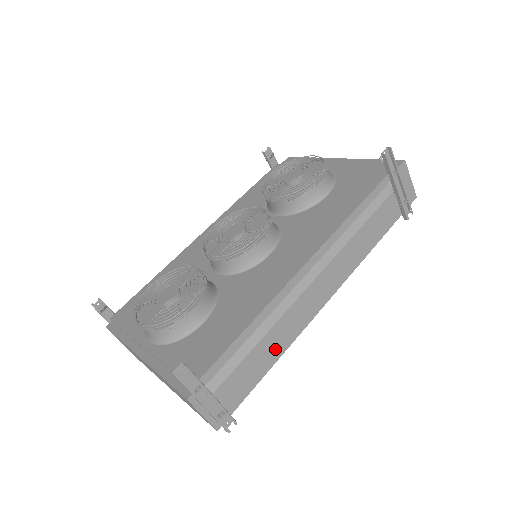
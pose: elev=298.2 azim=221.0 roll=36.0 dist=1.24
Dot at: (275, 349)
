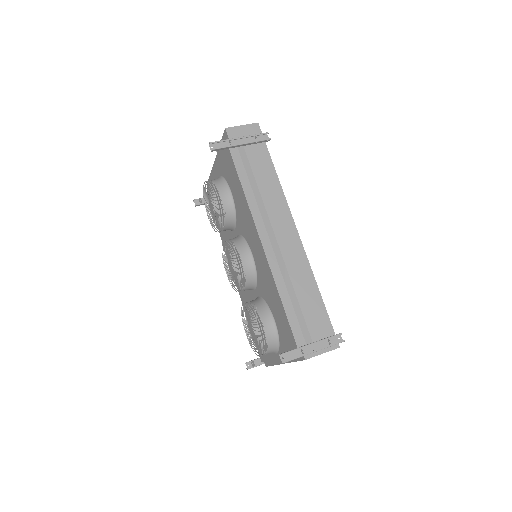
Dot at: (309, 286)
